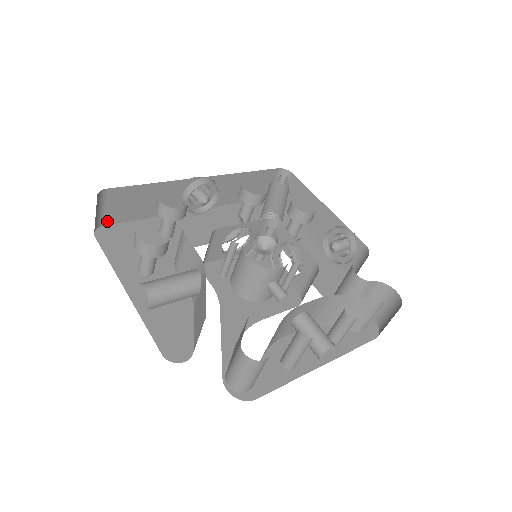
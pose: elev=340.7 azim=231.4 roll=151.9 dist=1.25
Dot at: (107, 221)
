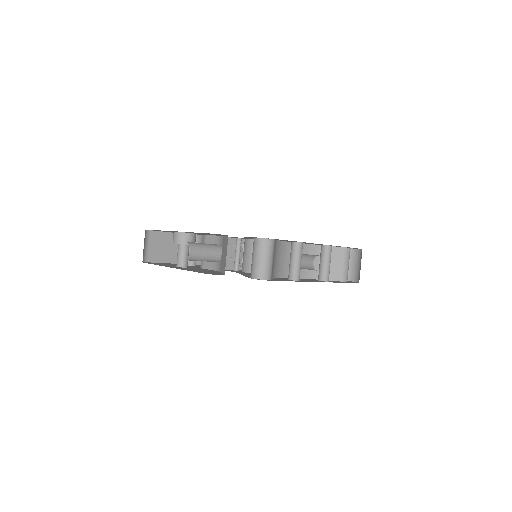
Dot at: (150, 259)
